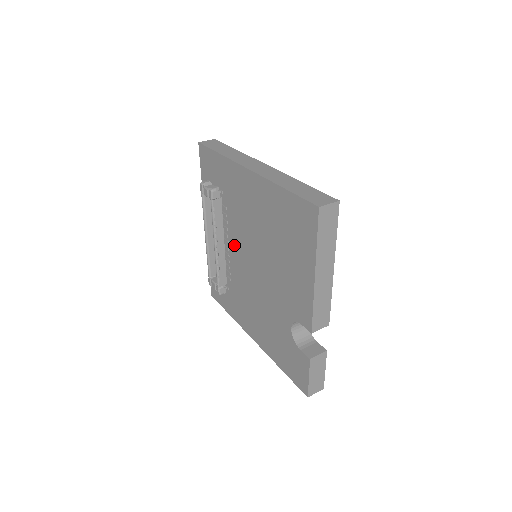
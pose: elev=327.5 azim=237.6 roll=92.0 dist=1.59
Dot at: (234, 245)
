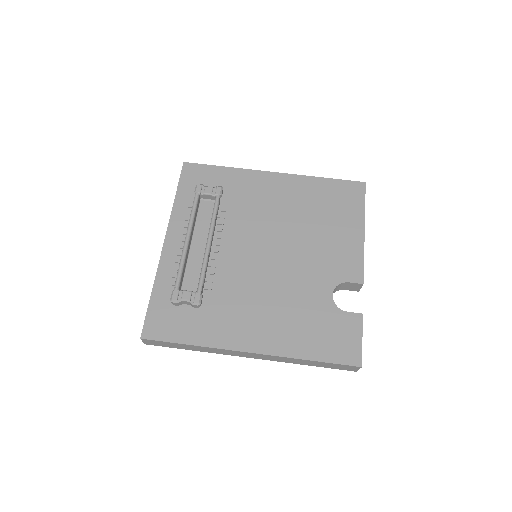
Dot at: (232, 243)
